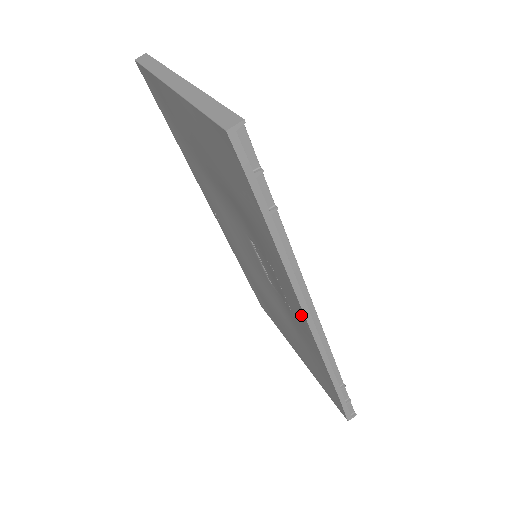
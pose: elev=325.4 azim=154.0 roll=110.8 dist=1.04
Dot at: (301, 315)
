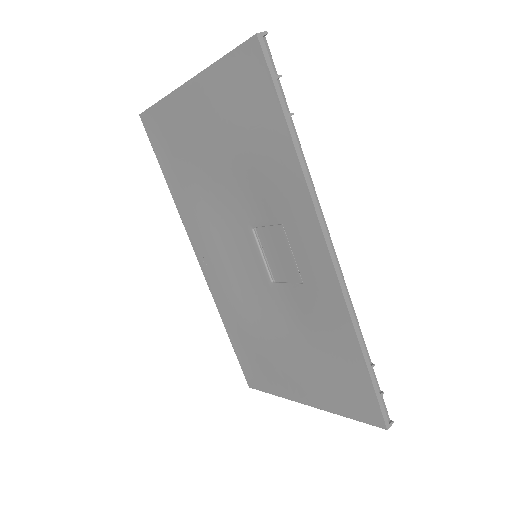
Dot at: (320, 253)
